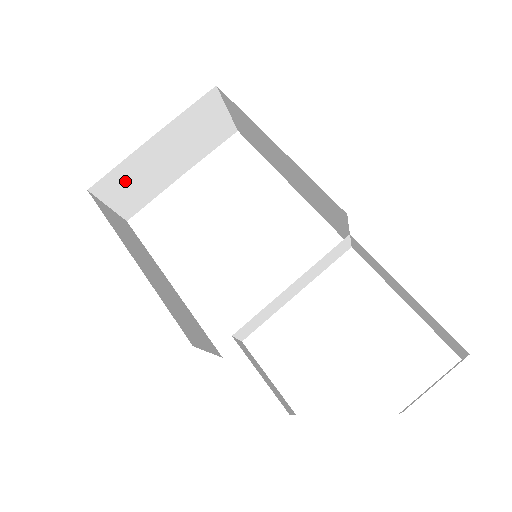
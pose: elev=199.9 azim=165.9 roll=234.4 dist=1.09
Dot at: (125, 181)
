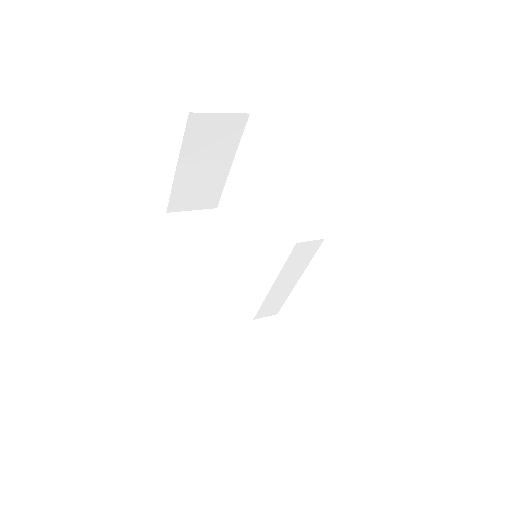
Dot at: (187, 195)
